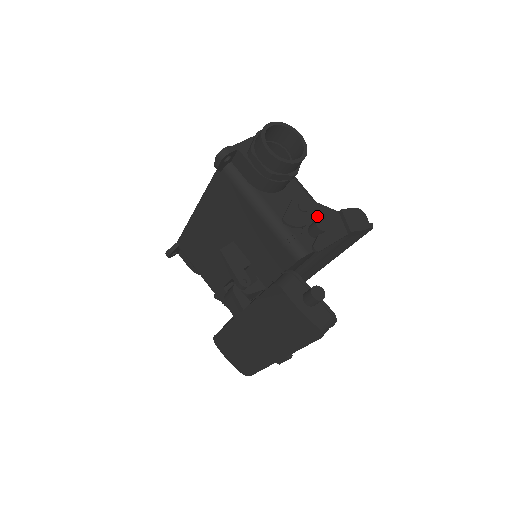
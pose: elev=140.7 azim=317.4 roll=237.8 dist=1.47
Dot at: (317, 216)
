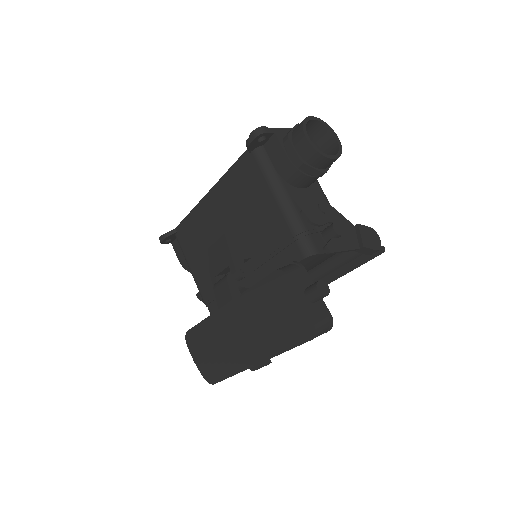
Dot at: (334, 221)
